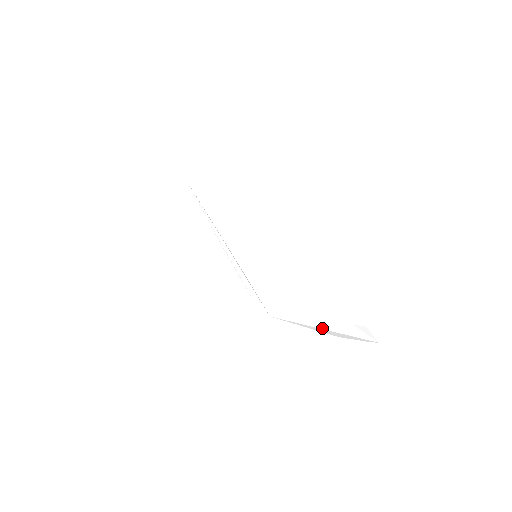
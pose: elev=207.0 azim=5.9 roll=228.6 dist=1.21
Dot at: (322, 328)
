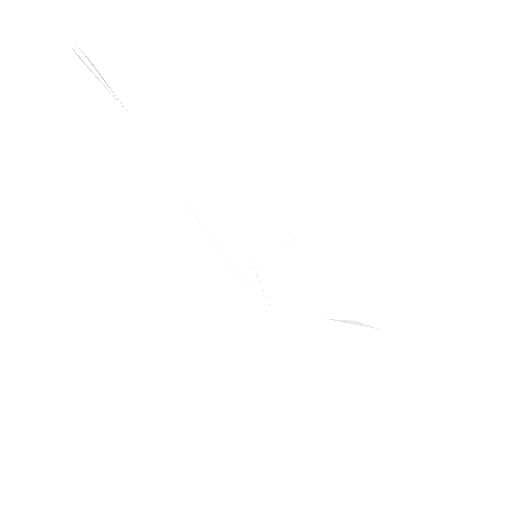
Dot at: (324, 320)
